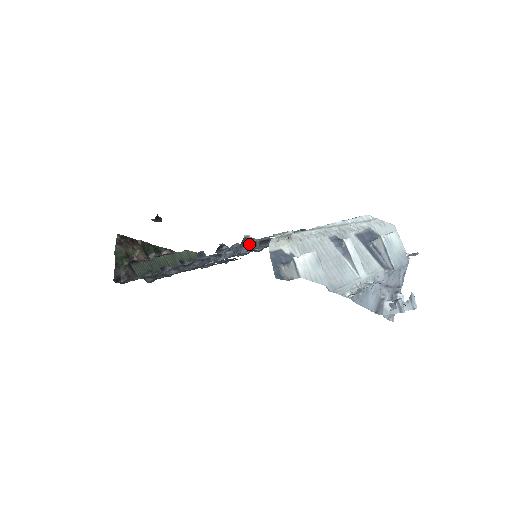
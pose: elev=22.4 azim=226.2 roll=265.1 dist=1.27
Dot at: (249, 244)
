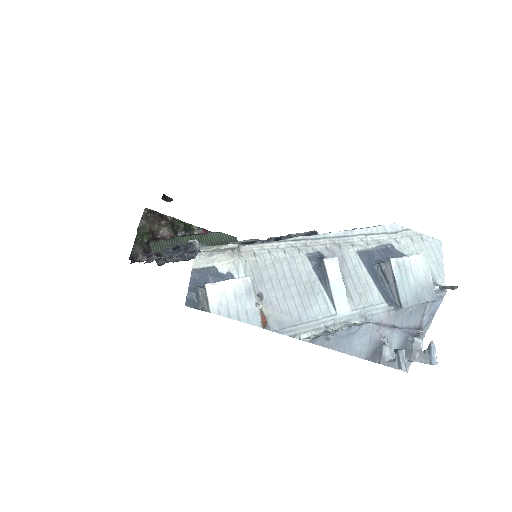
Dot at: occluded
